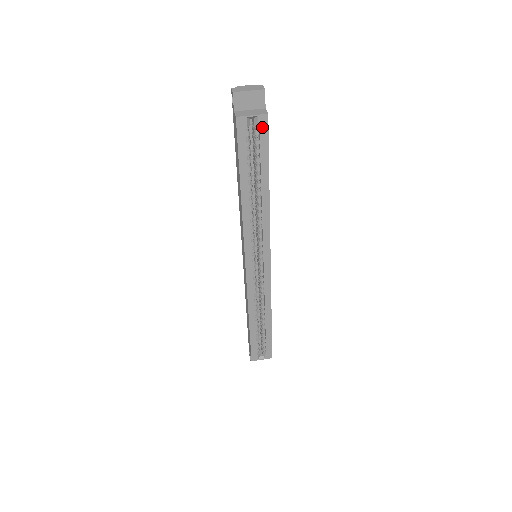
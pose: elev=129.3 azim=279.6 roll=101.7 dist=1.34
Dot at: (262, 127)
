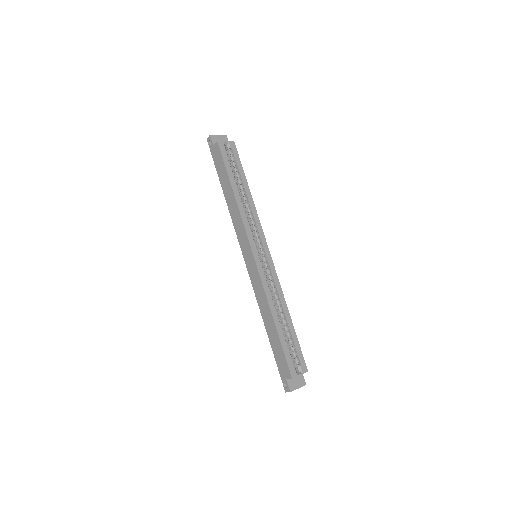
Dot at: (233, 148)
